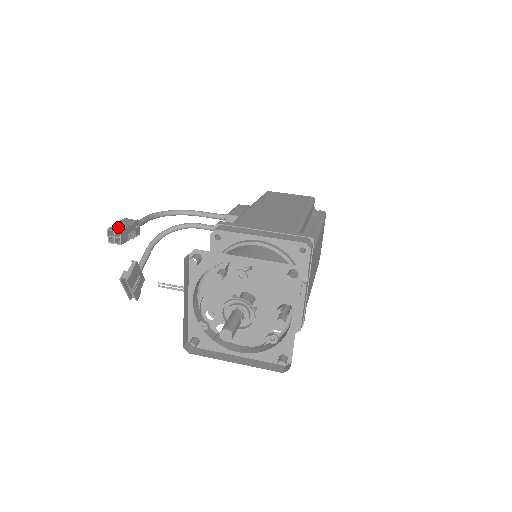
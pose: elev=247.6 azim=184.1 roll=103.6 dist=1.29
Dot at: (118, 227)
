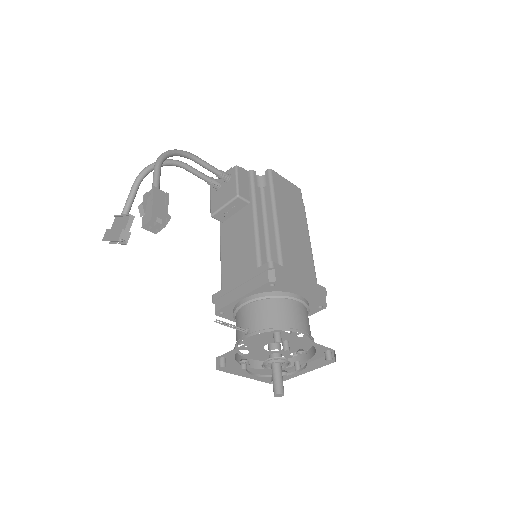
Dot at: (162, 218)
